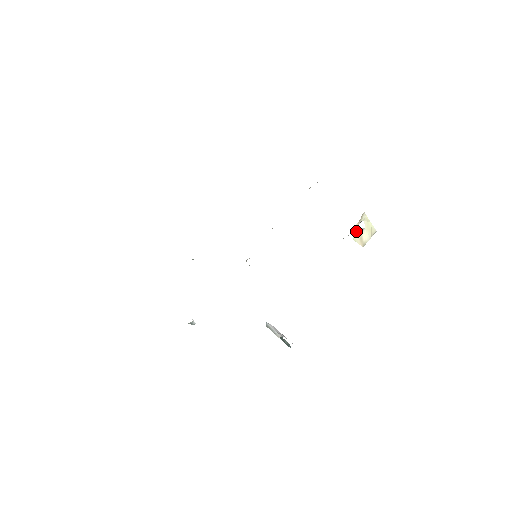
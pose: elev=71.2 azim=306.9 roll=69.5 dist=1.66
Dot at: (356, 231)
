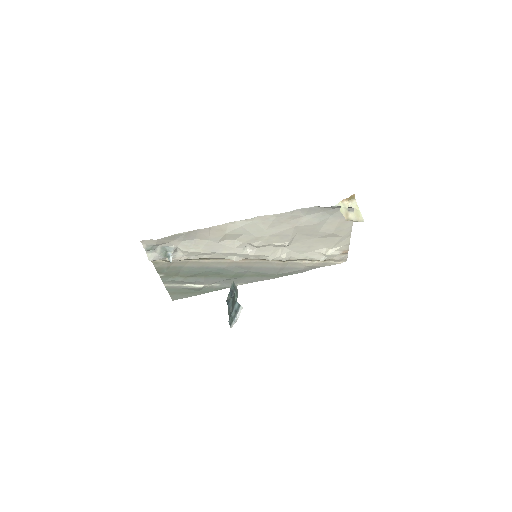
Dot at: (344, 208)
